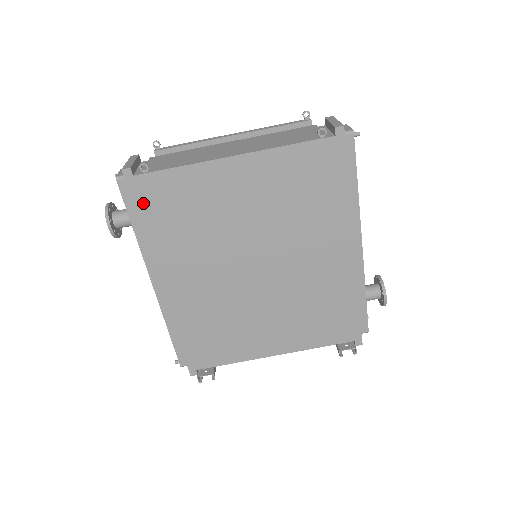
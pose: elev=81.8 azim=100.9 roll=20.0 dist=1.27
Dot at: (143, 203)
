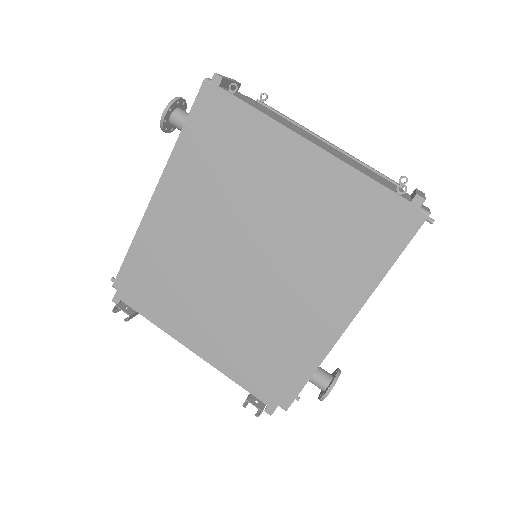
Dot at: (206, 116)
